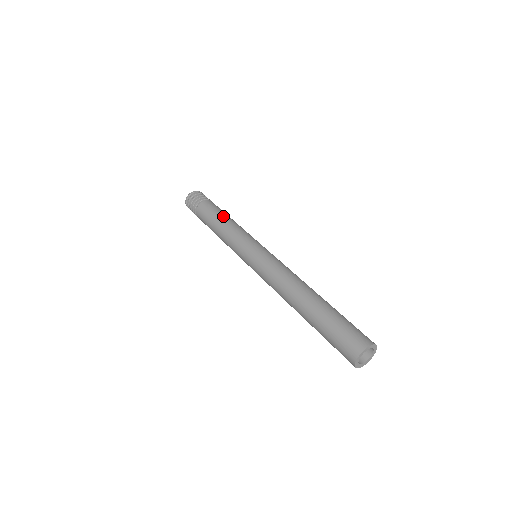
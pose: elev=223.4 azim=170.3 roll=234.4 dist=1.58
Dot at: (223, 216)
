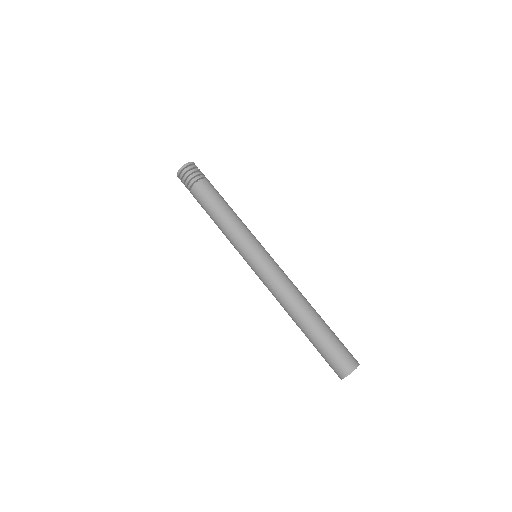
Dot at: (225, 204)
